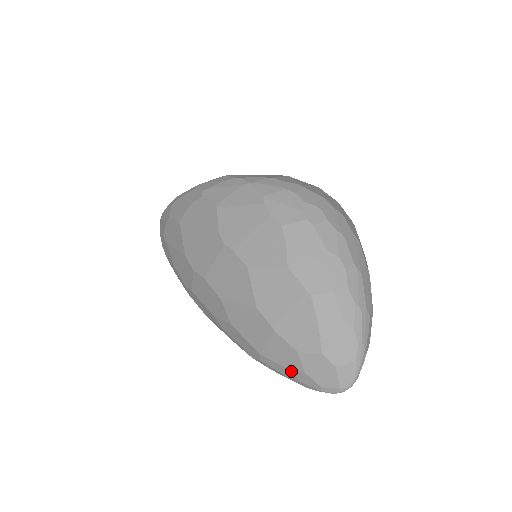
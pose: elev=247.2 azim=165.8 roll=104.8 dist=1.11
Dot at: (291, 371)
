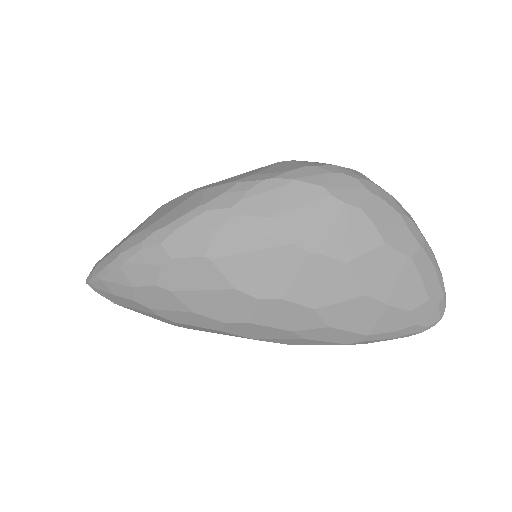
Dot at: (401, 331)
